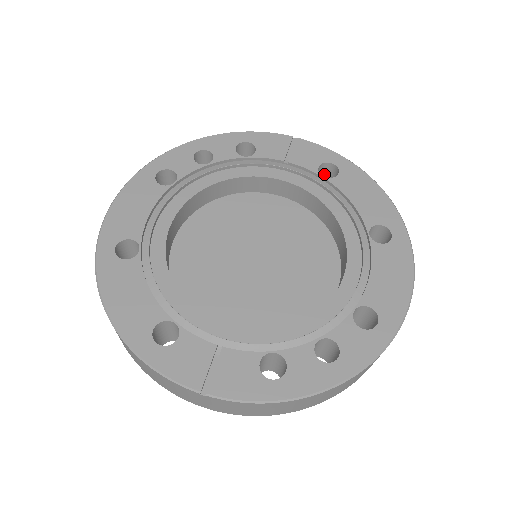
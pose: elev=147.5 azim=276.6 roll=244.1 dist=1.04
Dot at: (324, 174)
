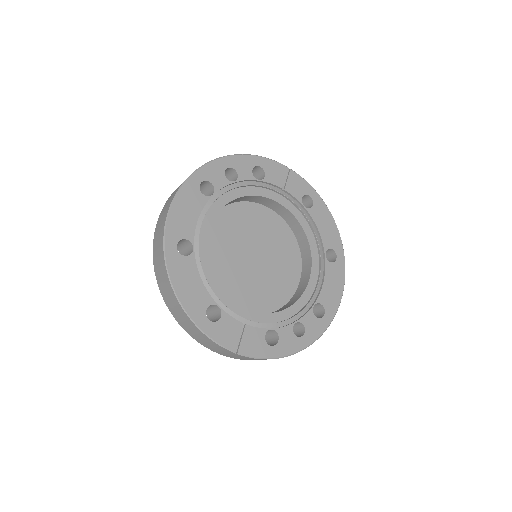
Dot at: occluded
